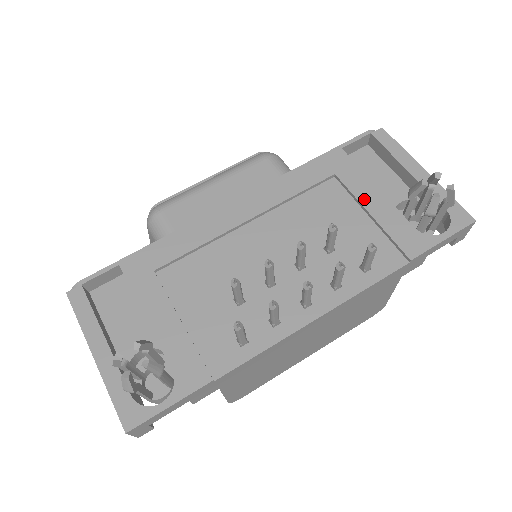
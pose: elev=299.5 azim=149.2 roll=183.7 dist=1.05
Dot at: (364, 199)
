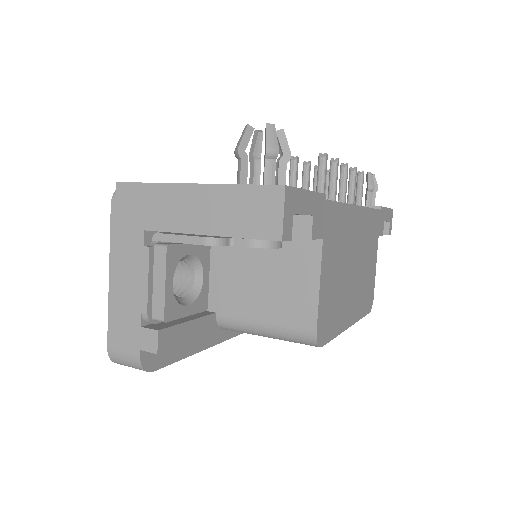
Dot at: occluded
